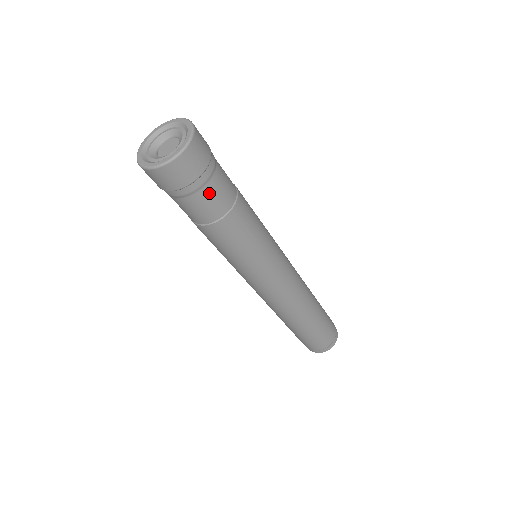
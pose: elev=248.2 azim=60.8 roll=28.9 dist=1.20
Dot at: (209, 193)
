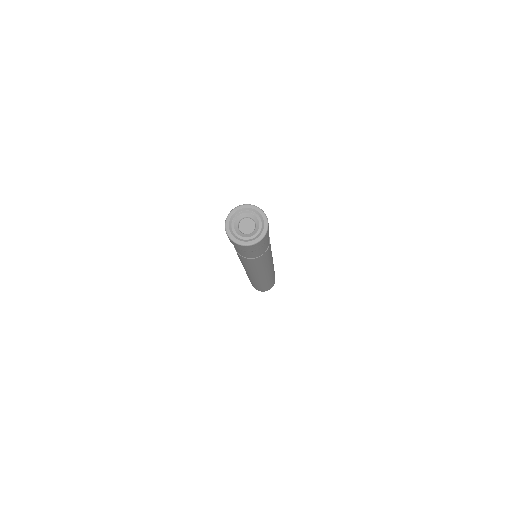
Dot at: (262, 249)
